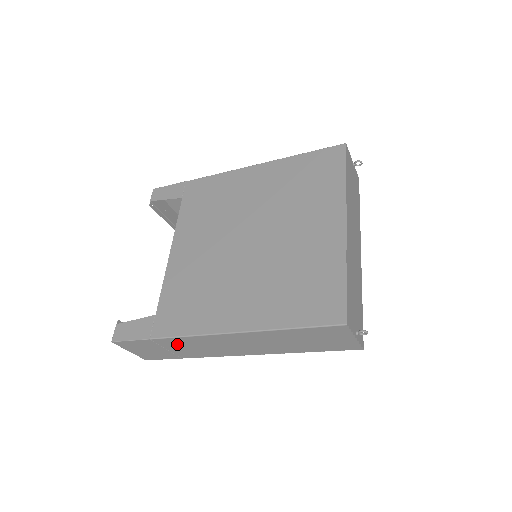
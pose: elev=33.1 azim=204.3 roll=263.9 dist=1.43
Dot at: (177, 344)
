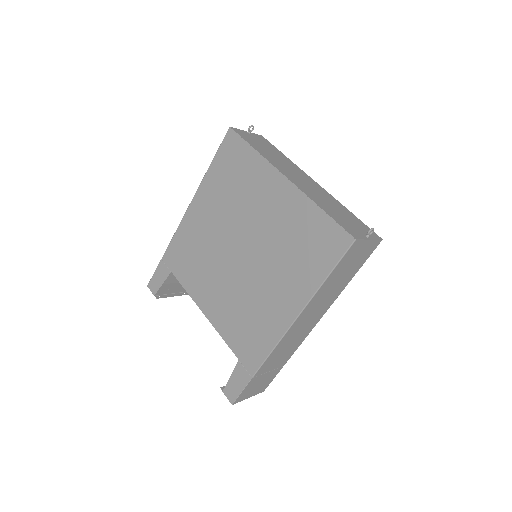
Dot at: (271, 362)
